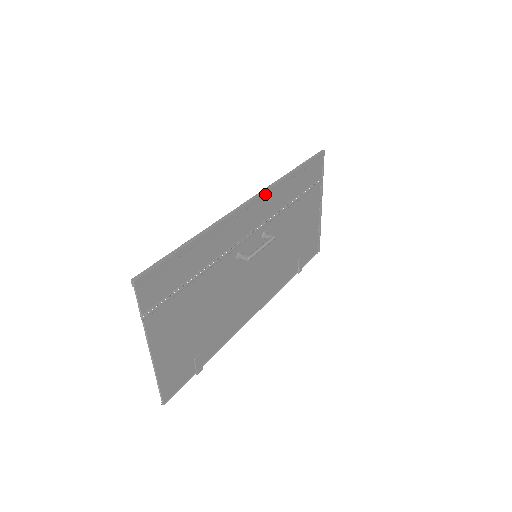
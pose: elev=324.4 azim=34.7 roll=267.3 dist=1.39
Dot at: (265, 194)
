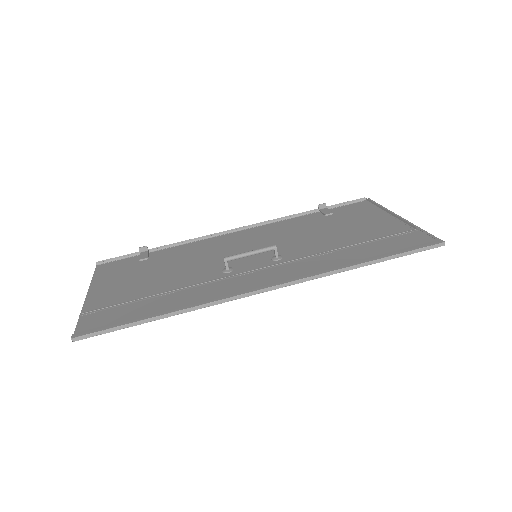
Dot at: (295, 282)
